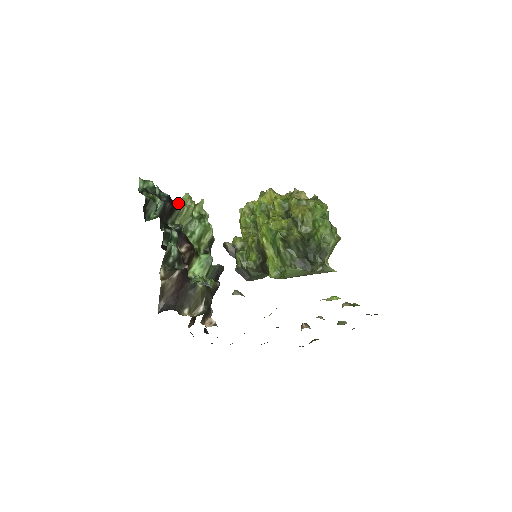
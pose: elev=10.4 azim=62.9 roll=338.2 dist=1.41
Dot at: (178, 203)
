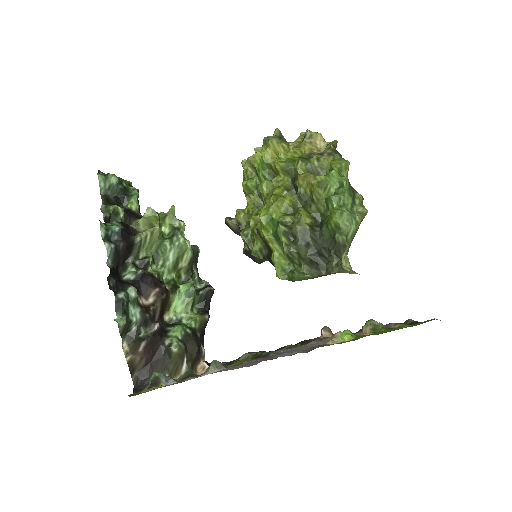
Dot at: (140, 224)
